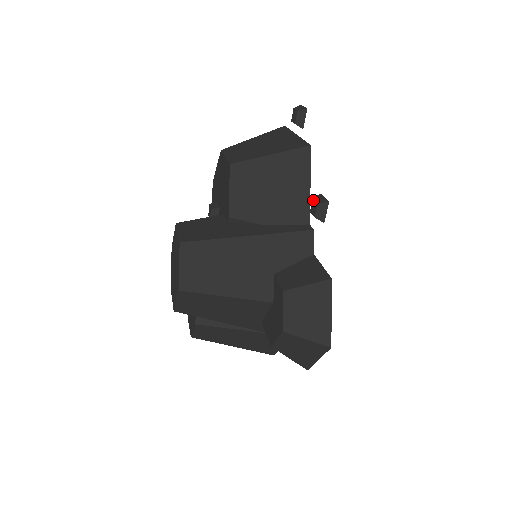
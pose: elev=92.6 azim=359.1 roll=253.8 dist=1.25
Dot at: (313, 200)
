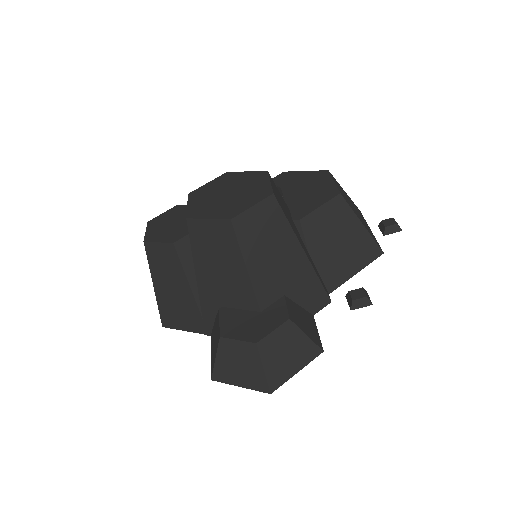
Dot at: (362, 289)
